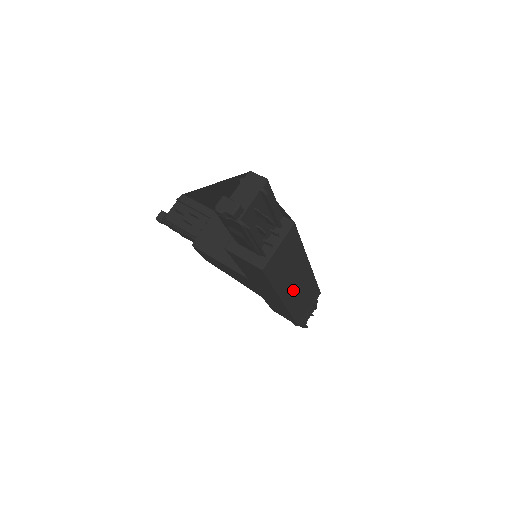
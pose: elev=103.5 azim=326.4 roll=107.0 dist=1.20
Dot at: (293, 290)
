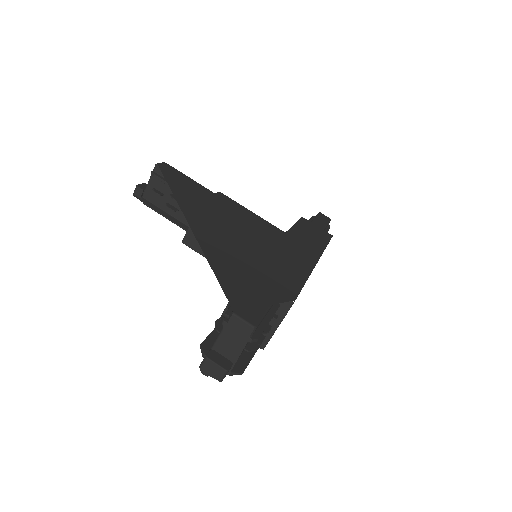
Dot at: occluded
